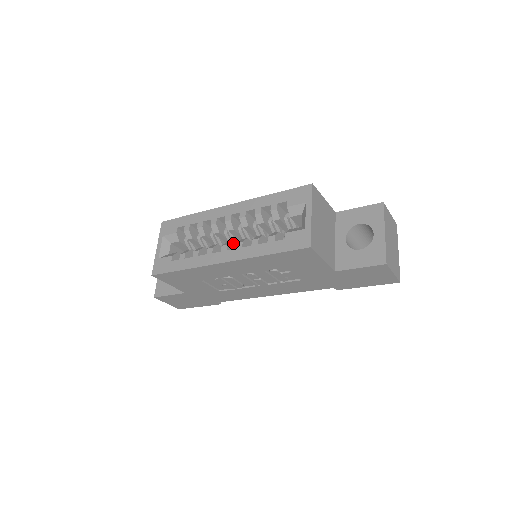
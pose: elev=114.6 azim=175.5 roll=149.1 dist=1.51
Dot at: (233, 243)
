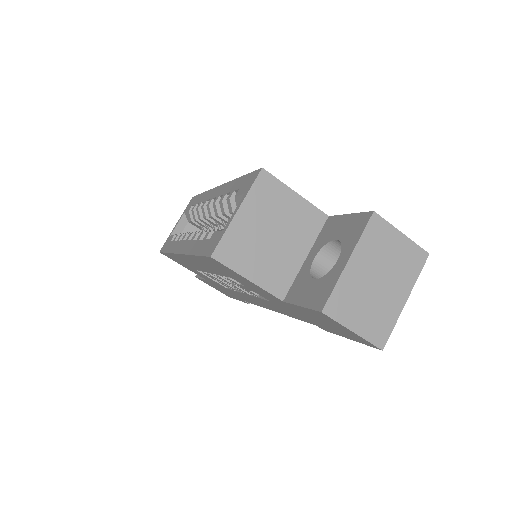
Dot at: occluded
